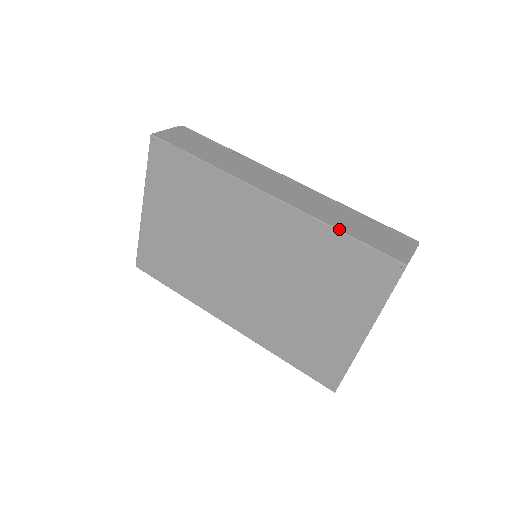
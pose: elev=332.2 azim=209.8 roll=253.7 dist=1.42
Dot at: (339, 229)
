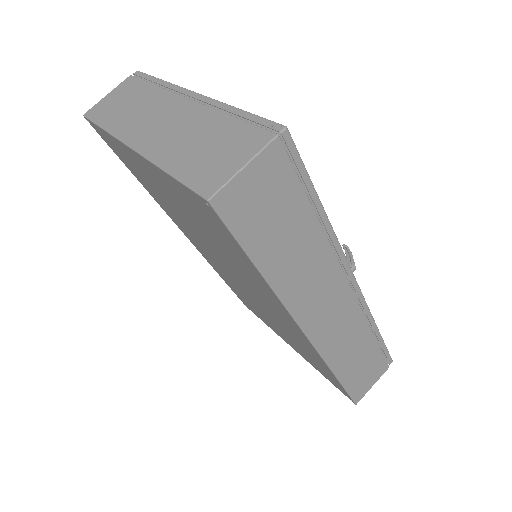
Dot at: (338, 377)
